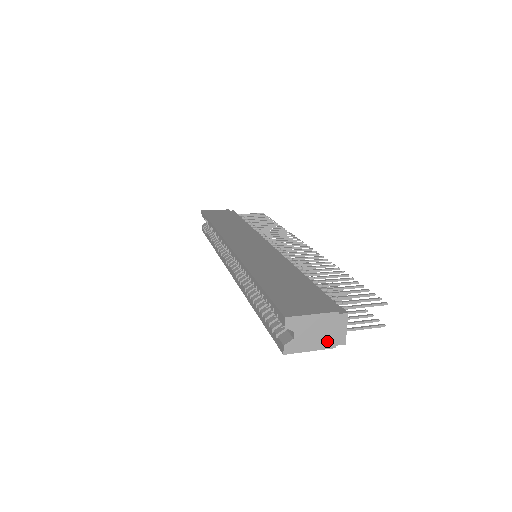
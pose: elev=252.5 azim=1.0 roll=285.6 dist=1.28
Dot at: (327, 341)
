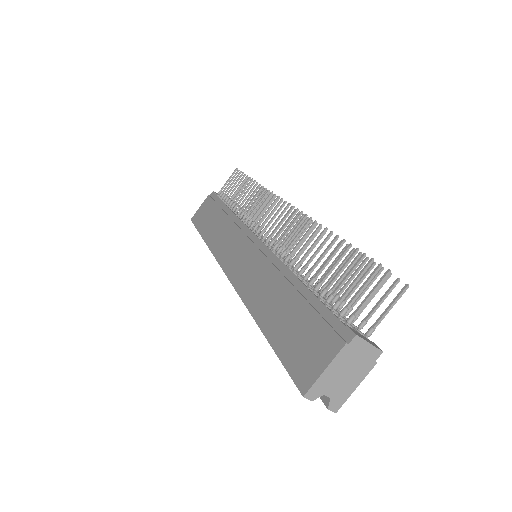
Dot at: (362, 368)
